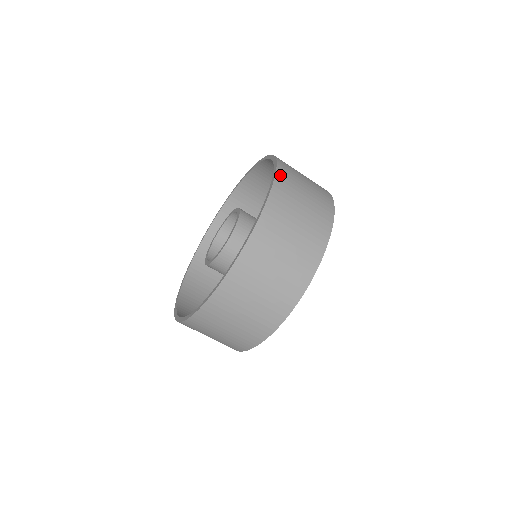
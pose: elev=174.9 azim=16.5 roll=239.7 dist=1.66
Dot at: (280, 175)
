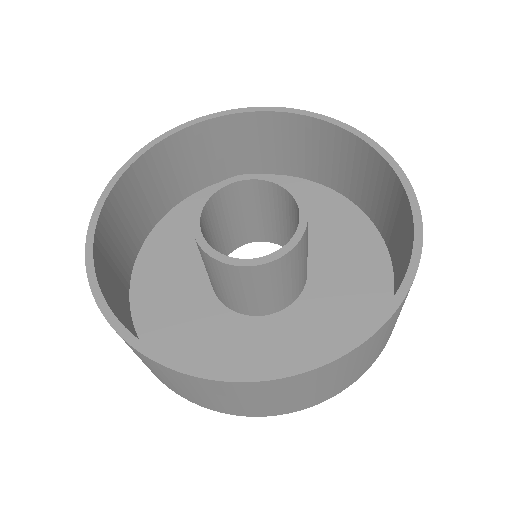
Dot at: occluded
